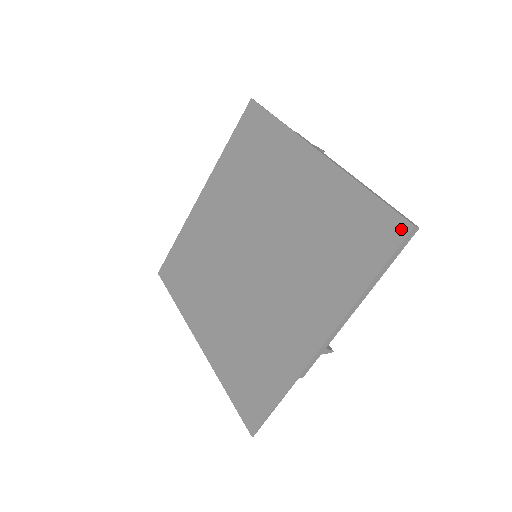
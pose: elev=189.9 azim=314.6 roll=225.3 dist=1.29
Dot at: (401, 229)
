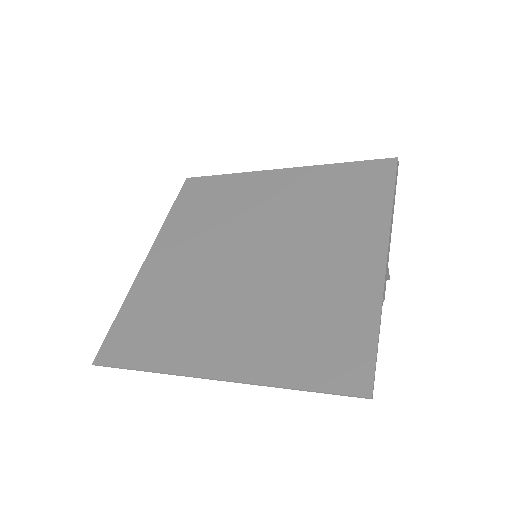
Dot at: (389, 163)
